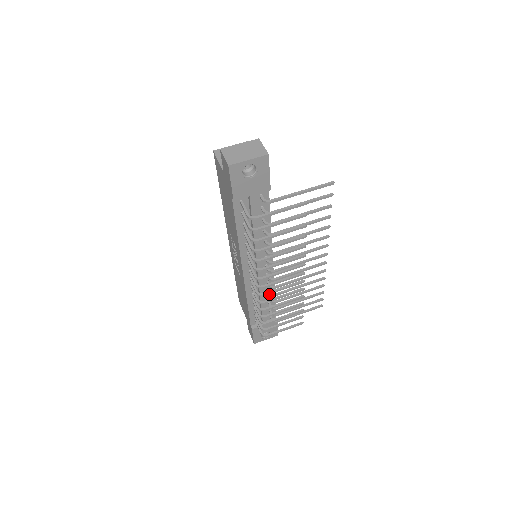
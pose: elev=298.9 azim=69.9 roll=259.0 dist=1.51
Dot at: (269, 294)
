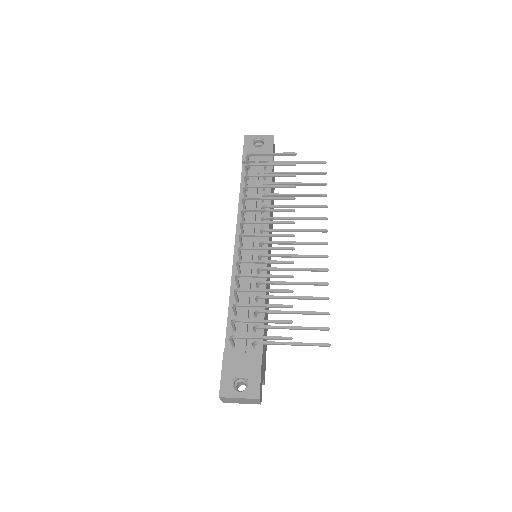
Dot at: occluded
